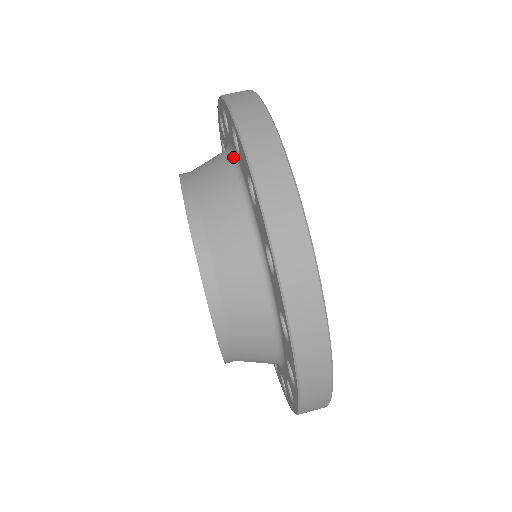
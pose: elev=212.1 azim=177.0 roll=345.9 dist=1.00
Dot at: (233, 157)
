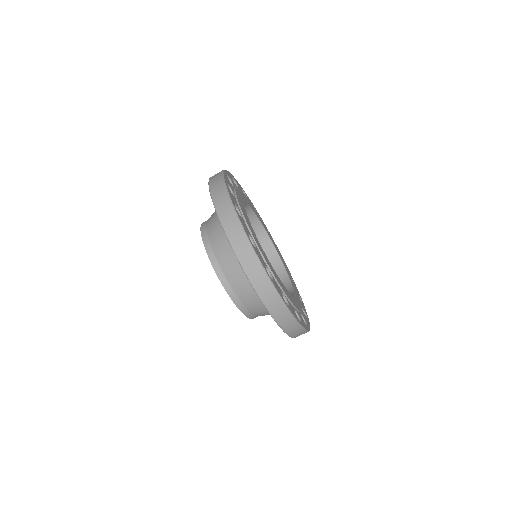
Dot at: occluded
